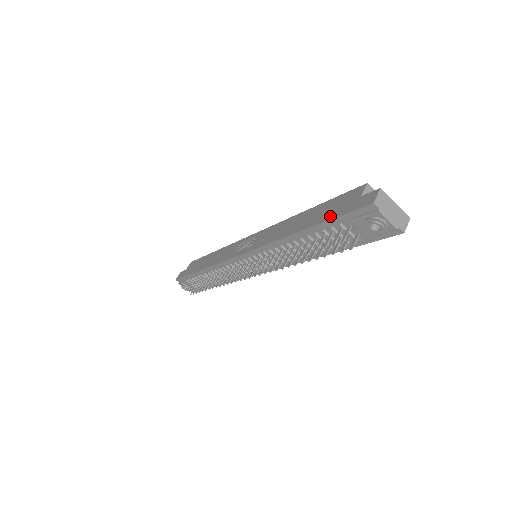
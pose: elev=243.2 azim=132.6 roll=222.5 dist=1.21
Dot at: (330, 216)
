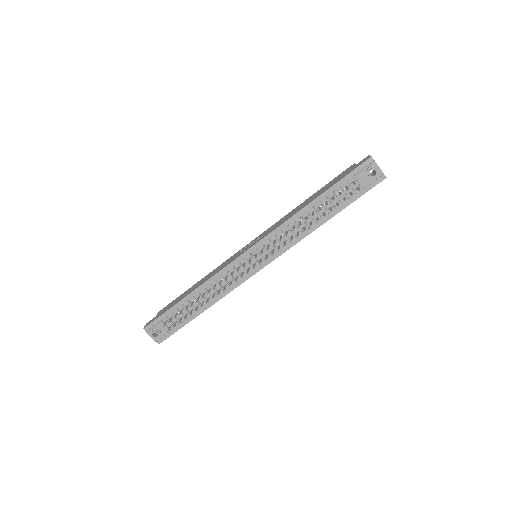
Dot at: (338, 180)
